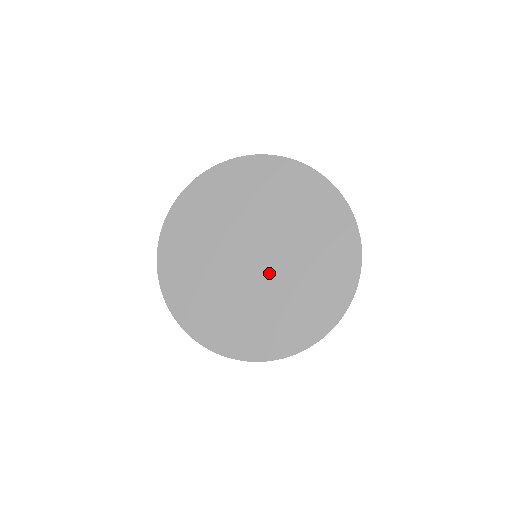
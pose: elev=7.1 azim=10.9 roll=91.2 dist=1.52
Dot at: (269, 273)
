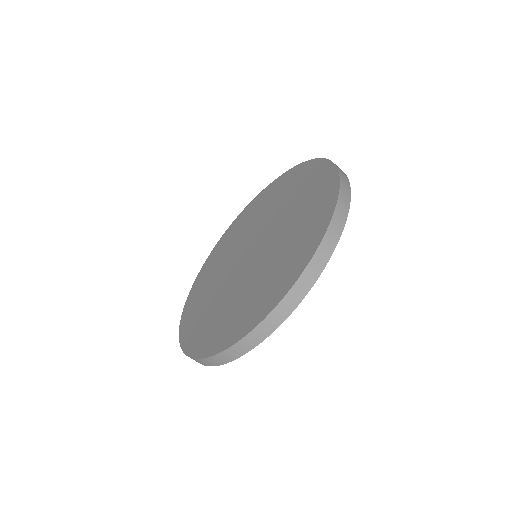
Dot at: (251, 266)
